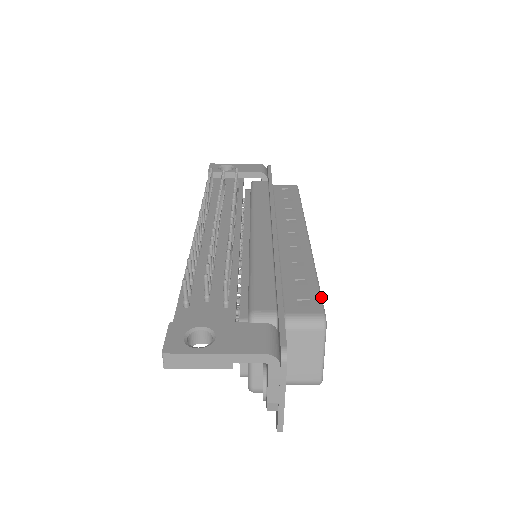
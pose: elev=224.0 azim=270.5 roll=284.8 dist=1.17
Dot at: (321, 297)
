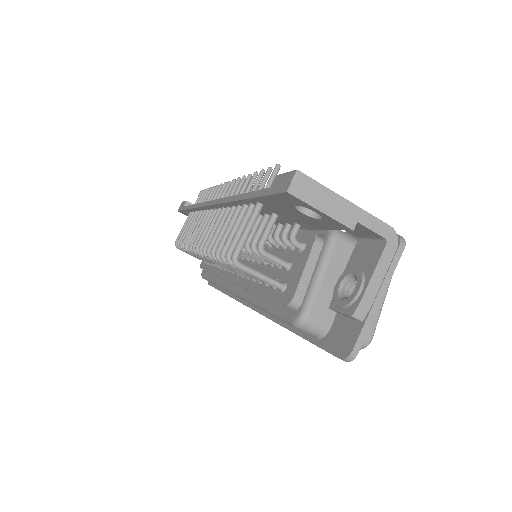
Dot at: occluded
